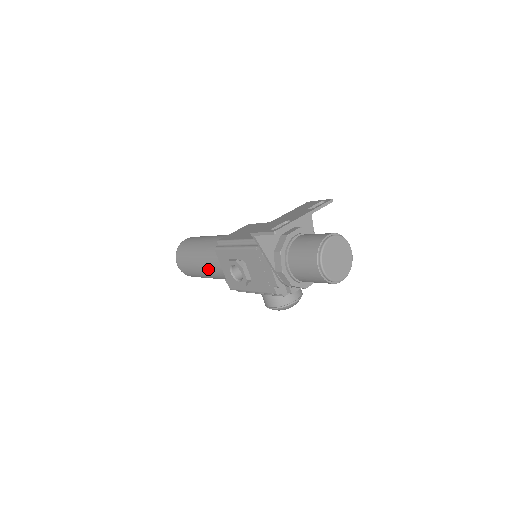
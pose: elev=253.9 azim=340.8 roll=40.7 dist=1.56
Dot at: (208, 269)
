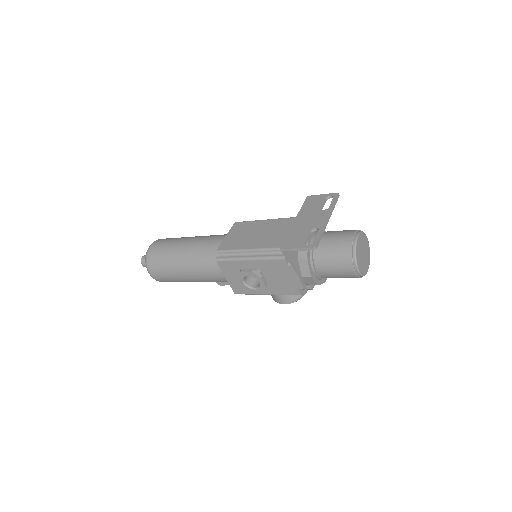
Dot at: (200, 277)
